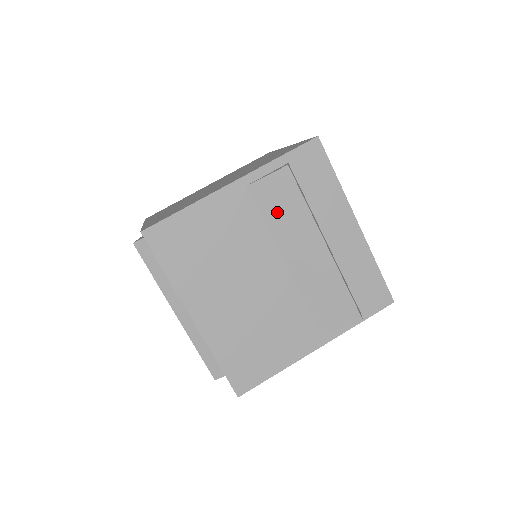
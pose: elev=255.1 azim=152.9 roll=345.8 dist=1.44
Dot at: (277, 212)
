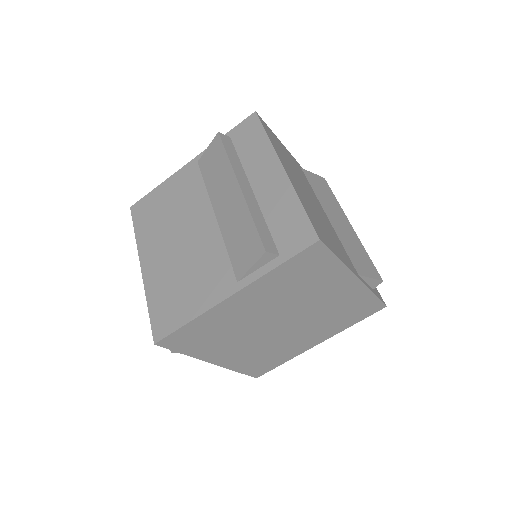
Dot at: (320, 190)
